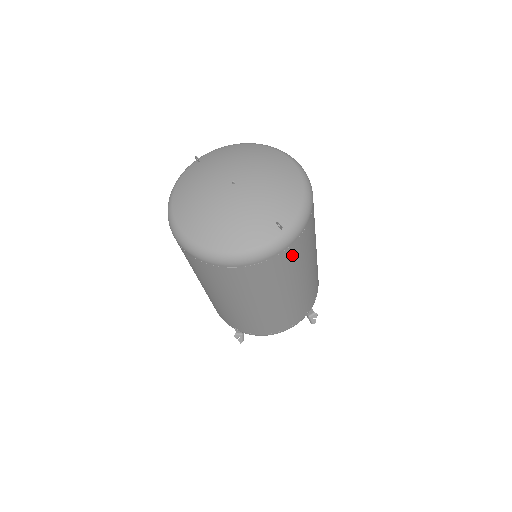
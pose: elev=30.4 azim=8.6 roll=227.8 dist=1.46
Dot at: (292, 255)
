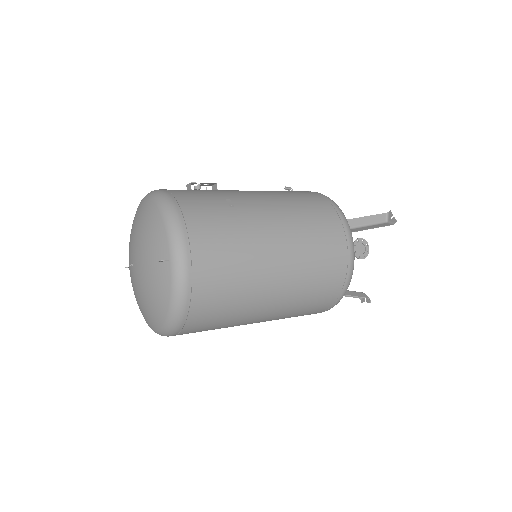
Dot at: (210, 257)
